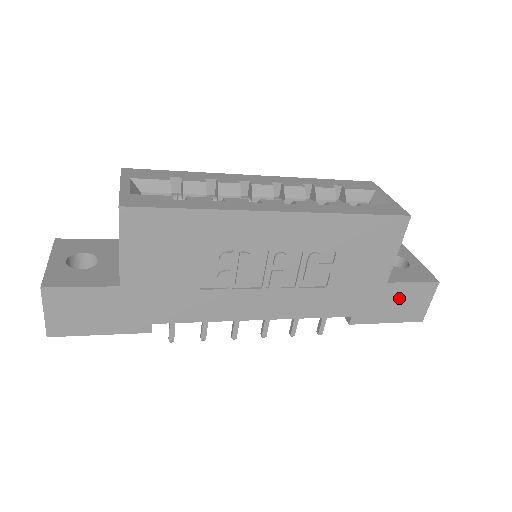
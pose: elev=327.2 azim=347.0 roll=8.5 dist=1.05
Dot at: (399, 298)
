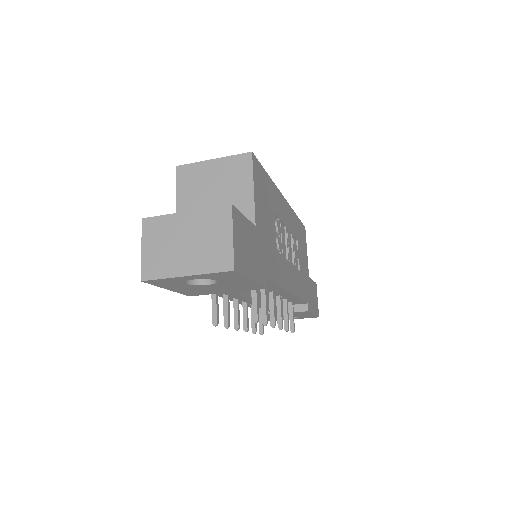
Dot at: (312, 292)
